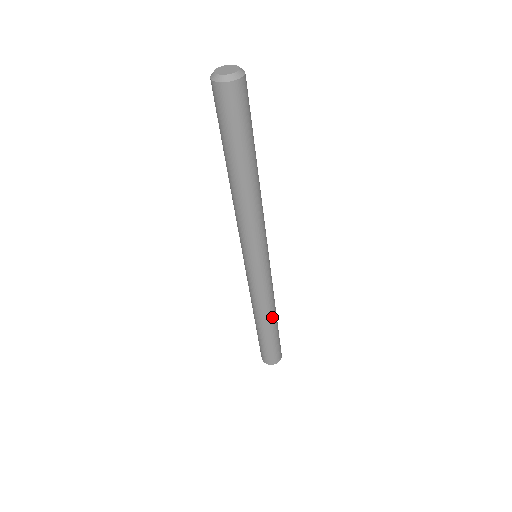
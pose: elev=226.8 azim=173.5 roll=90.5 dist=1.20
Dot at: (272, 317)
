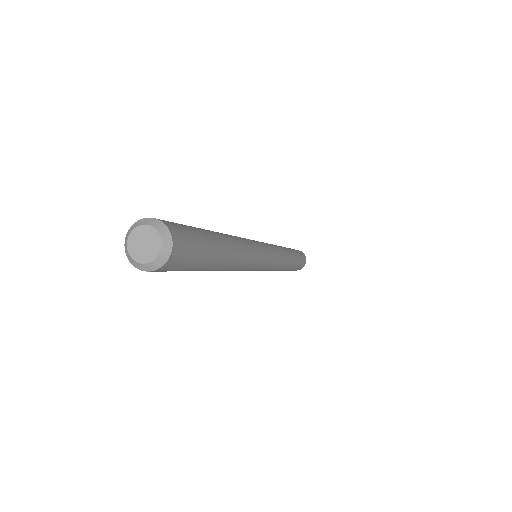
Dot at: (285, 269)
